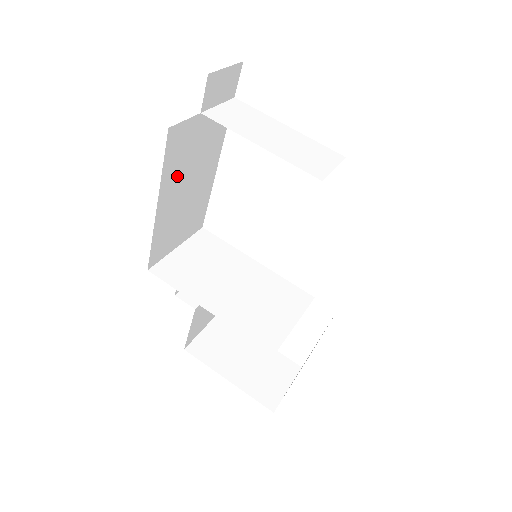
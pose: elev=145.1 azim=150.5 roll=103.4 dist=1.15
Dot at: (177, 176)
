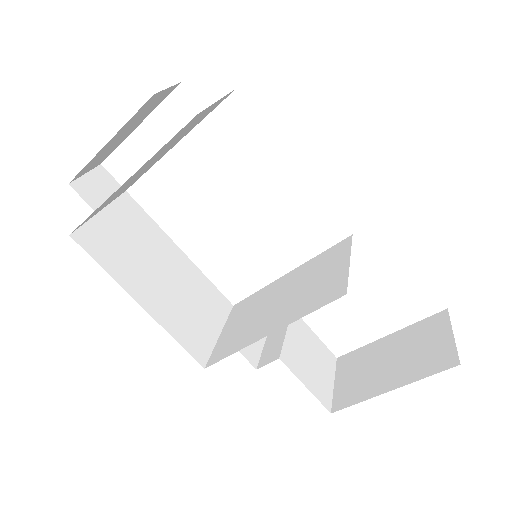
Dot at: (133, 270)
